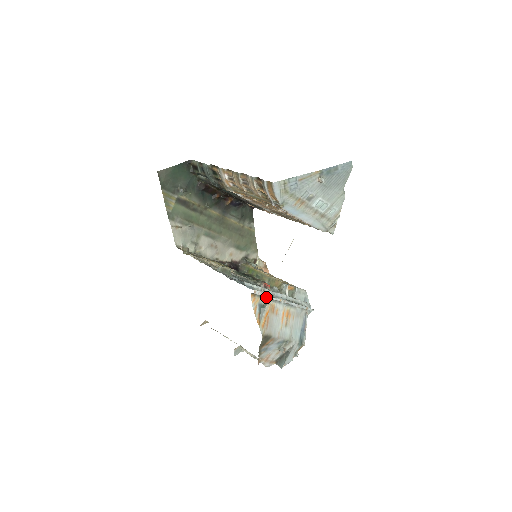
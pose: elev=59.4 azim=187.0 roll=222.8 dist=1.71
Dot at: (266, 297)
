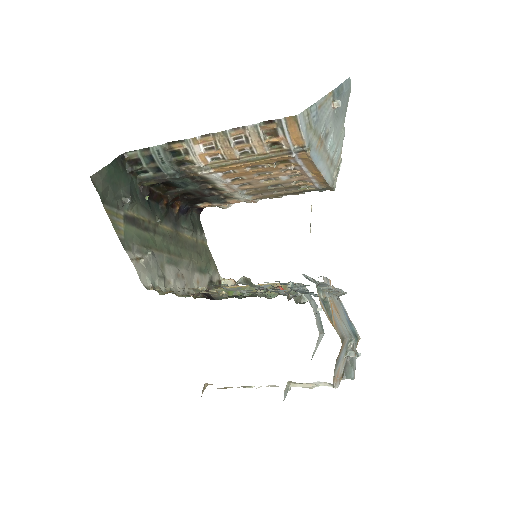
Dot at: (329, 285)
